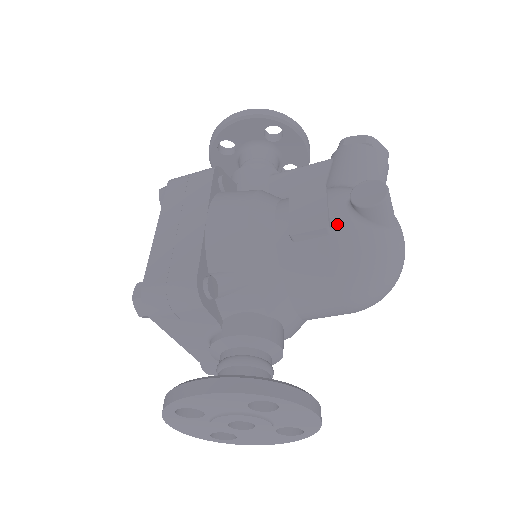
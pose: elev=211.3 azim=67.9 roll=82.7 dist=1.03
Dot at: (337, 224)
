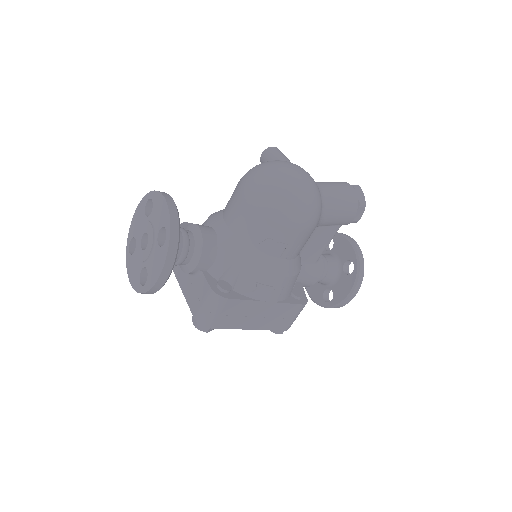
Dot at: occluded
